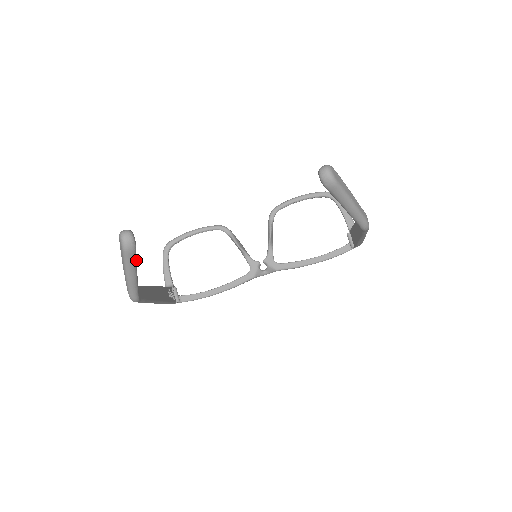
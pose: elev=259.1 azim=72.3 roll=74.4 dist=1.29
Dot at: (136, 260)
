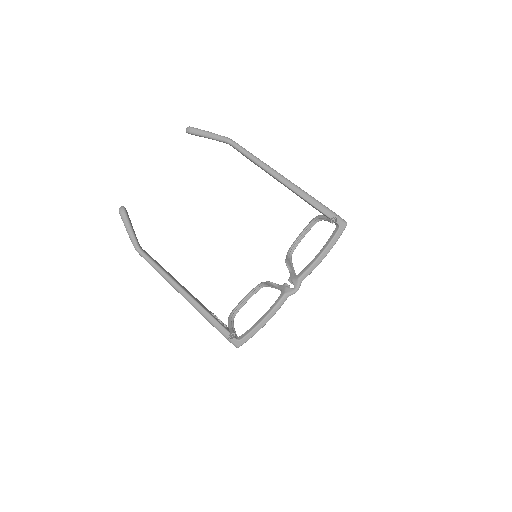
Dot at: (128, 219)
